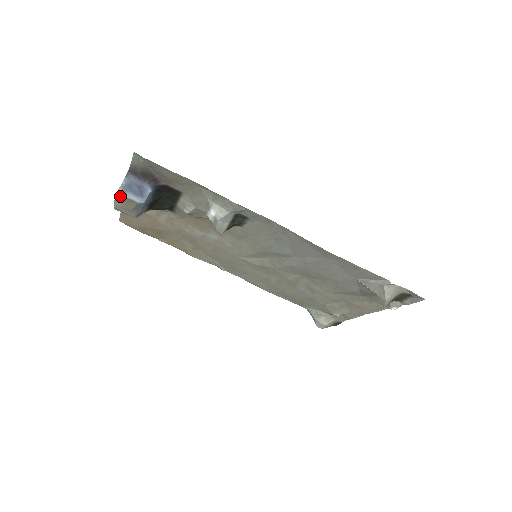
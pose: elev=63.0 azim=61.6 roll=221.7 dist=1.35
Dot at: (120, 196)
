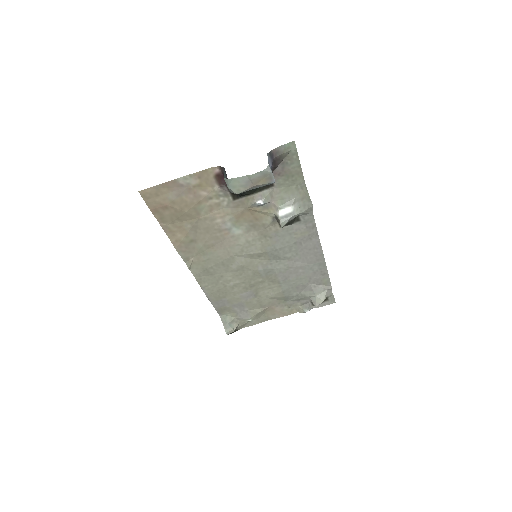
Dot at: (268, 171)
